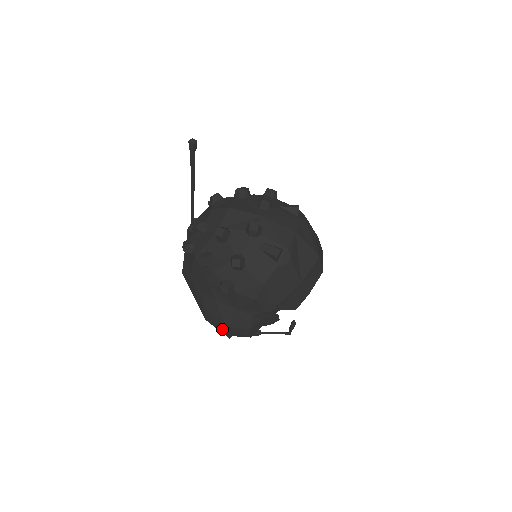
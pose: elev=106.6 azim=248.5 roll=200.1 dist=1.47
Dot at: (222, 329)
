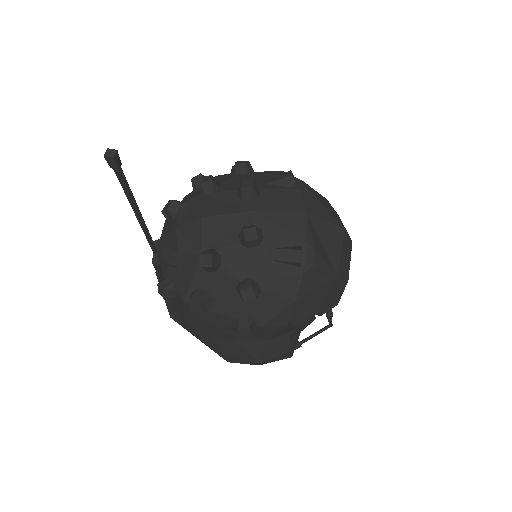
Dot at: occluded
